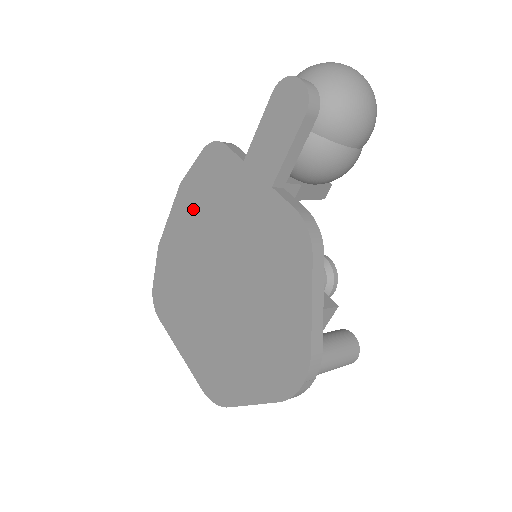
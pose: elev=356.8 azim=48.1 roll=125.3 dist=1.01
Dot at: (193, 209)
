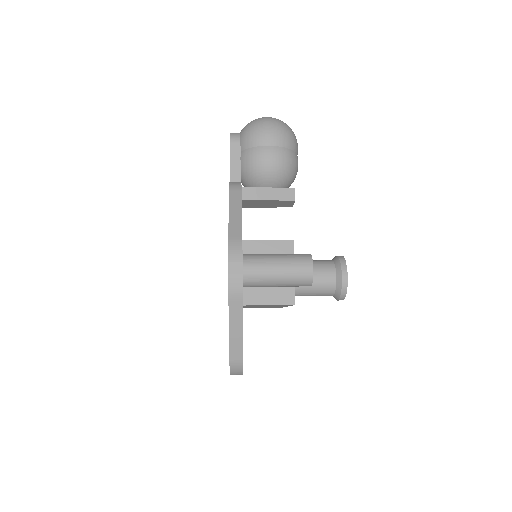
Dot at: occluded
